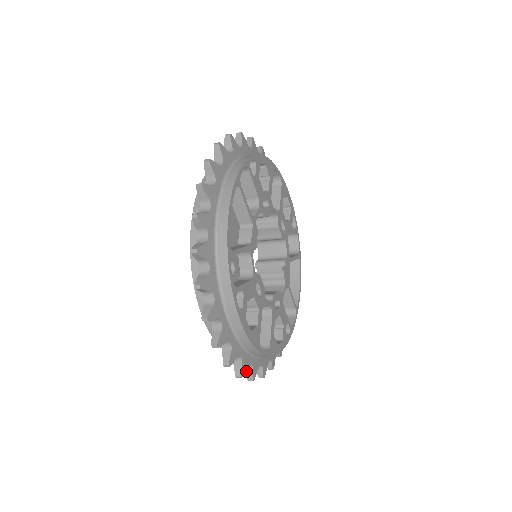
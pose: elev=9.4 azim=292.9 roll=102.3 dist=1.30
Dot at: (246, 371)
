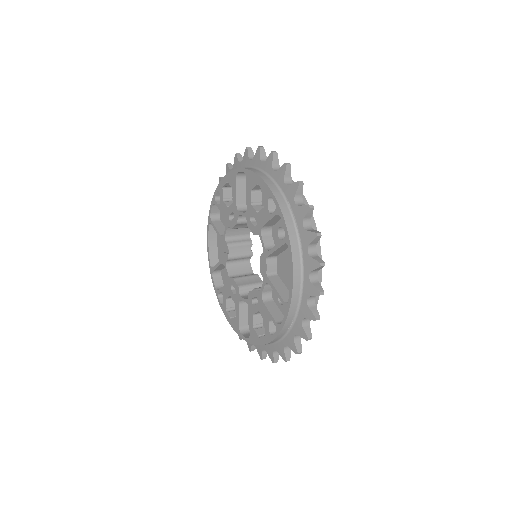
Dot at: (252, 347)
